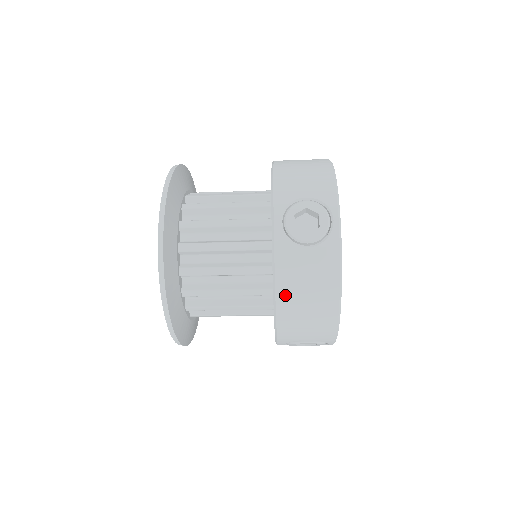
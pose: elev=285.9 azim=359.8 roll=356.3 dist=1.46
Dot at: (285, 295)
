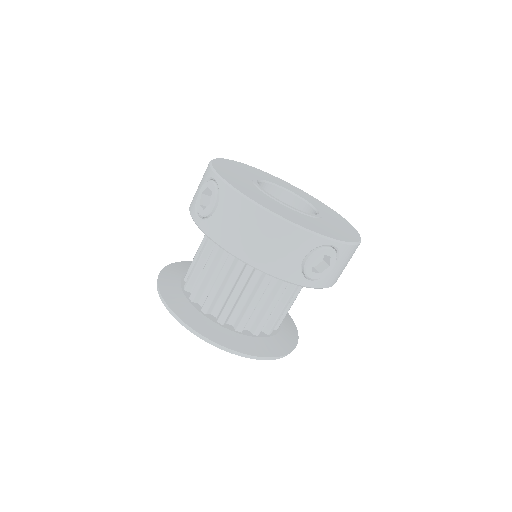
Dot at: (237, 248)
